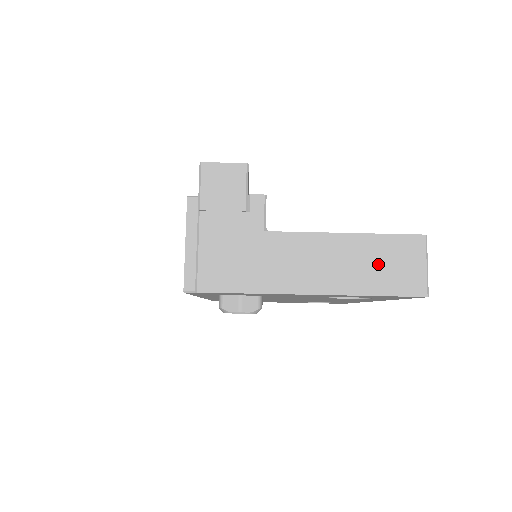
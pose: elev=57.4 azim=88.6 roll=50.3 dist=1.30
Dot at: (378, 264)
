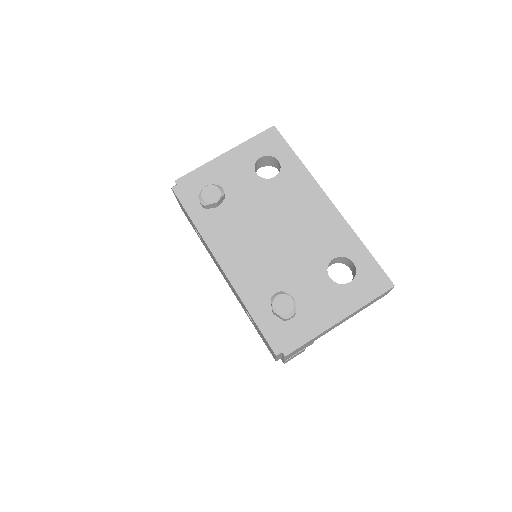
Dot at: occluded
